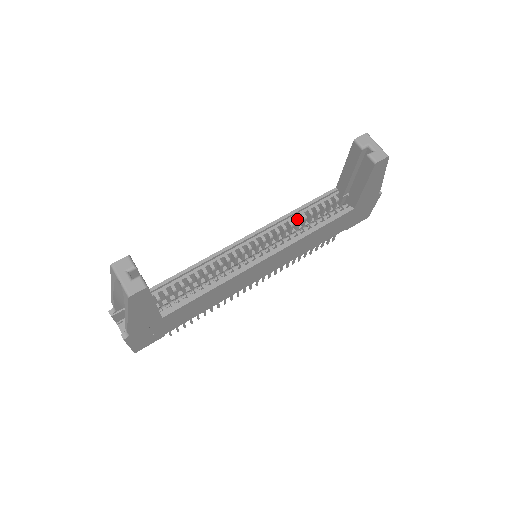
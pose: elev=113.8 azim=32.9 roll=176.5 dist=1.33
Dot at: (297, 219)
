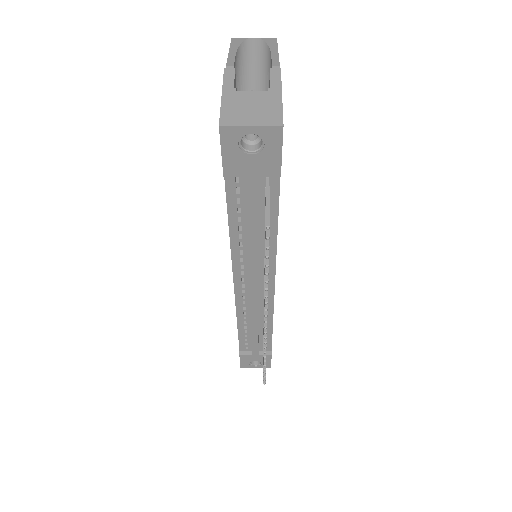
Dot at: occluded
